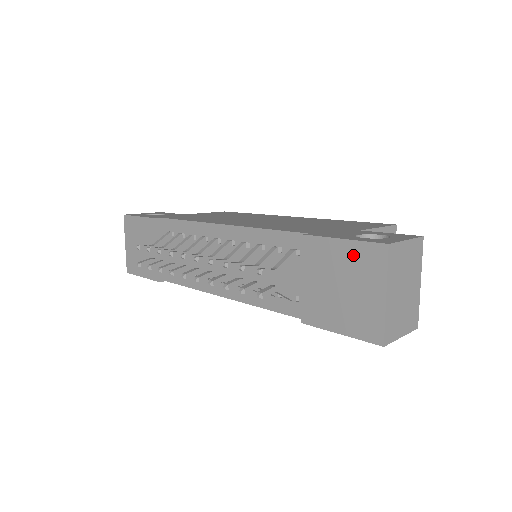
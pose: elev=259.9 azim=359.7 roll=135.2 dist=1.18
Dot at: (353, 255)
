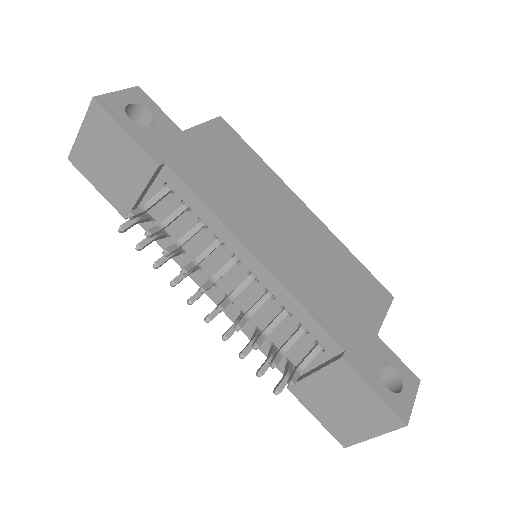
Dot at: (373, 405)
